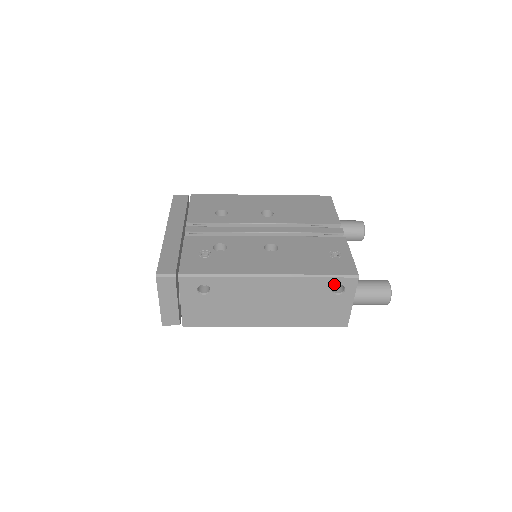
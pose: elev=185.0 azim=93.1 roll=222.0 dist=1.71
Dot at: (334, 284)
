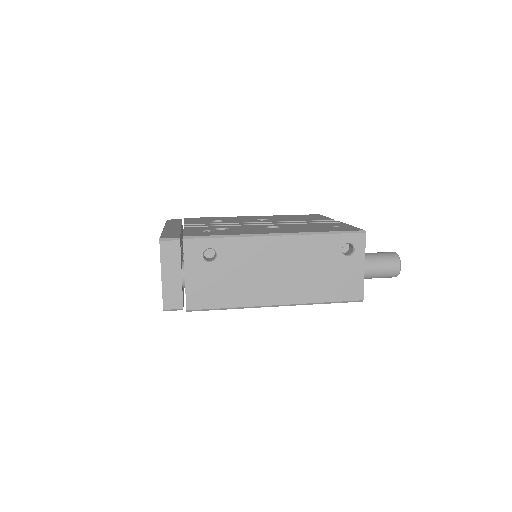
Dot at: (343, 242)
